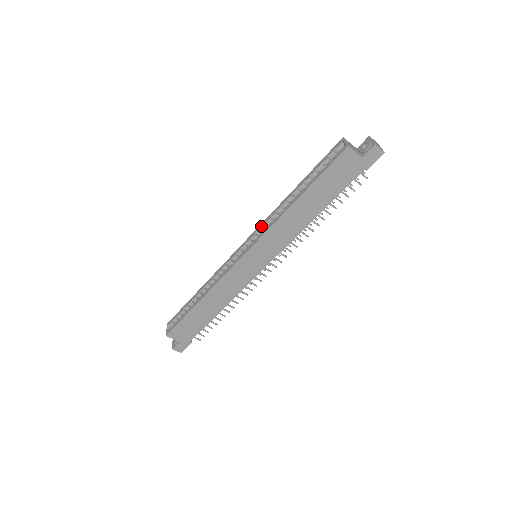
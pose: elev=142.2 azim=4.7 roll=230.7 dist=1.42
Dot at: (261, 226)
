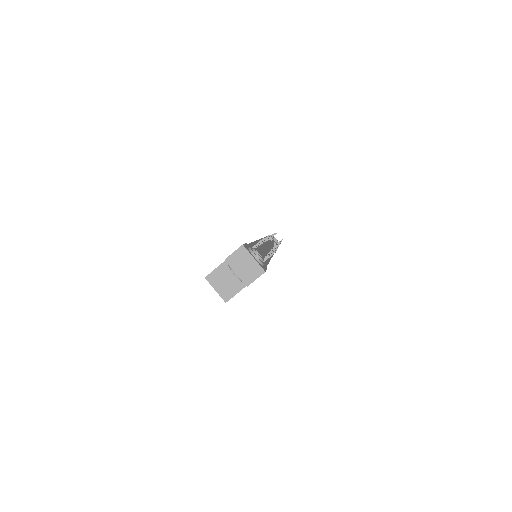
Dot at: occluded
